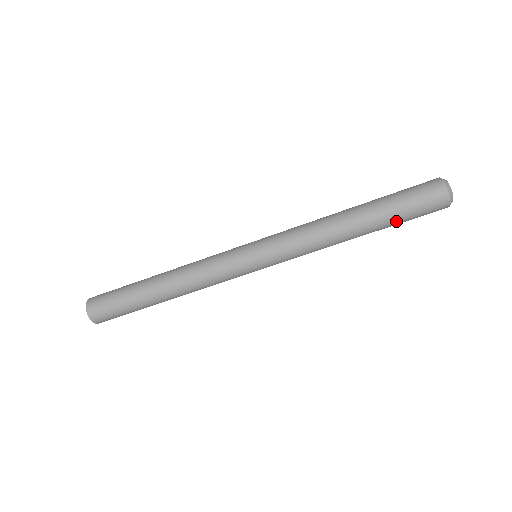
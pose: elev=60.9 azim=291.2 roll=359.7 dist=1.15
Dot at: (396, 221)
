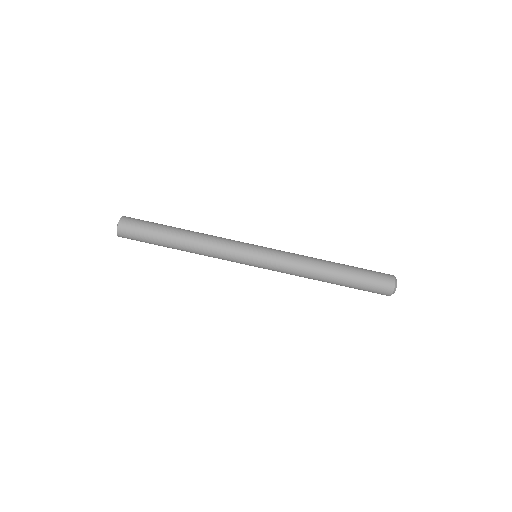
Dot at: (357, 279)
